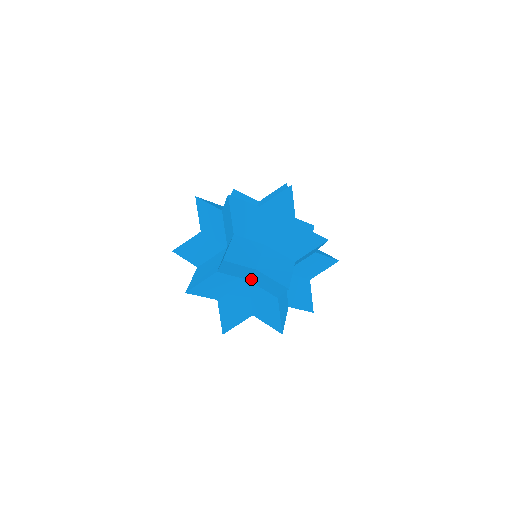
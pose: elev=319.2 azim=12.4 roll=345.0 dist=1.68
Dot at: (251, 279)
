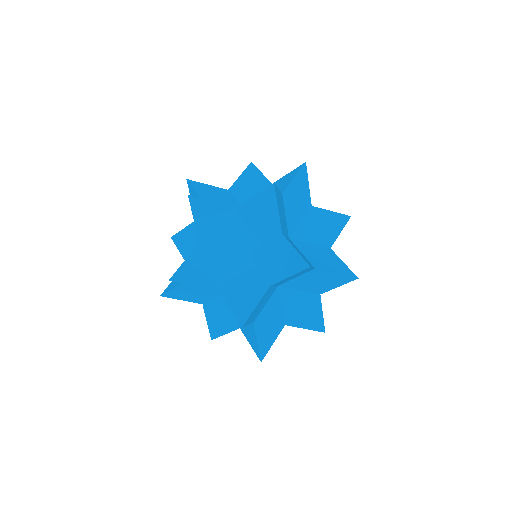
Dot at: (246, 244)
